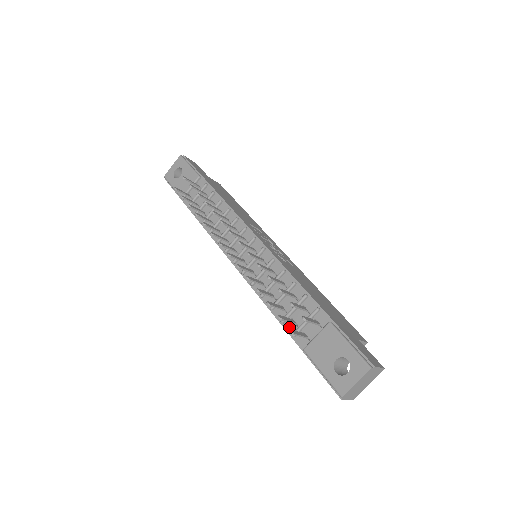
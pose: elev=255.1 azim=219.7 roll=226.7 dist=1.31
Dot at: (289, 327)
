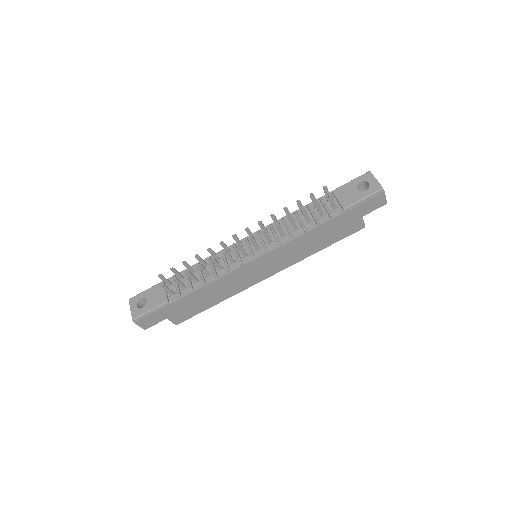
Dot at: (324, 220)
